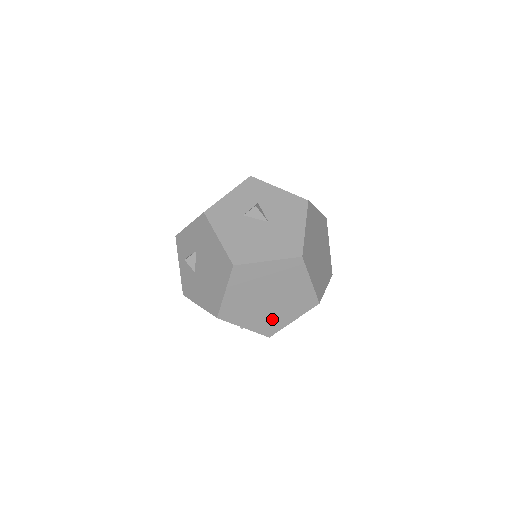
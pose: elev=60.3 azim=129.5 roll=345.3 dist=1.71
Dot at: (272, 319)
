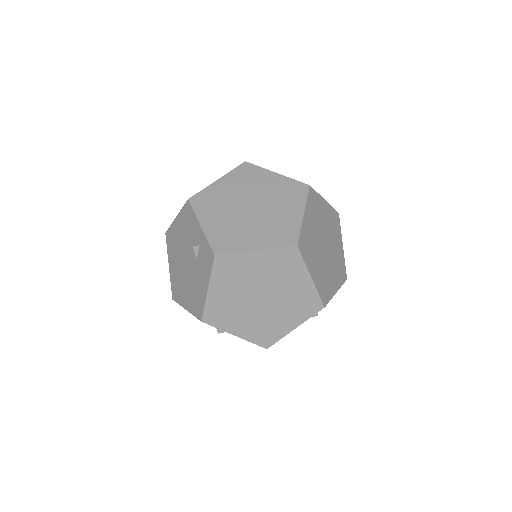
Dot at: (235, 234)
